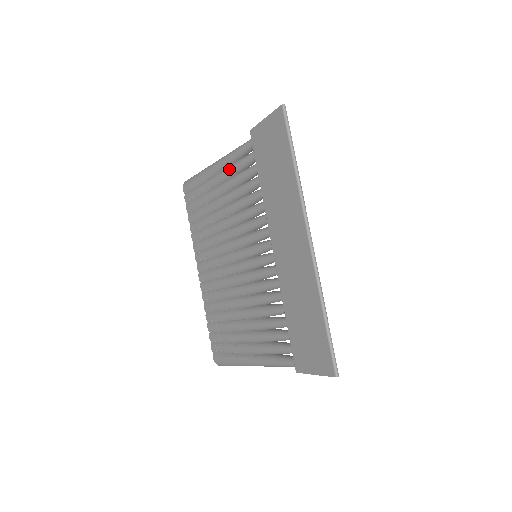
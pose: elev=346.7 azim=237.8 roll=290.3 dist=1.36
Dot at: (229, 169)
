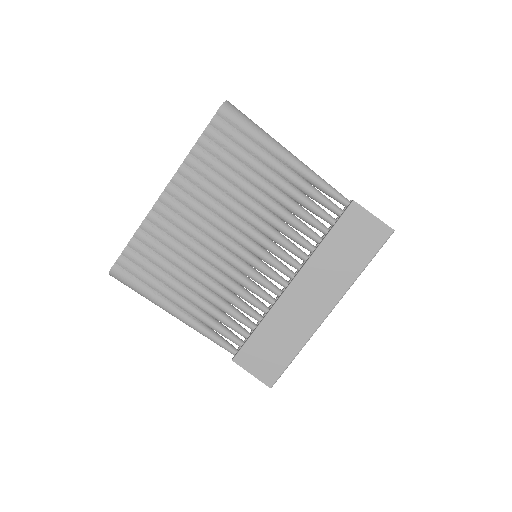
Dot at: (299, 181)
